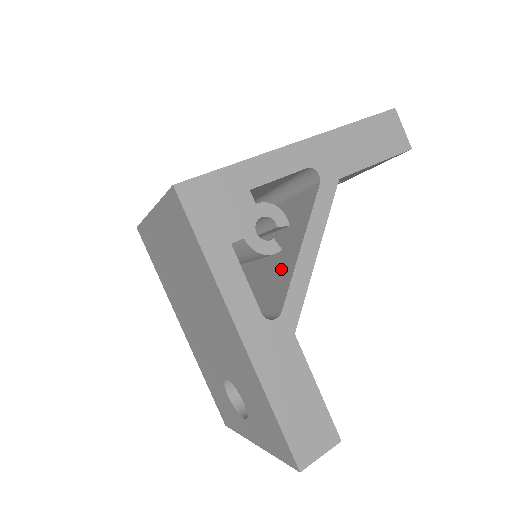
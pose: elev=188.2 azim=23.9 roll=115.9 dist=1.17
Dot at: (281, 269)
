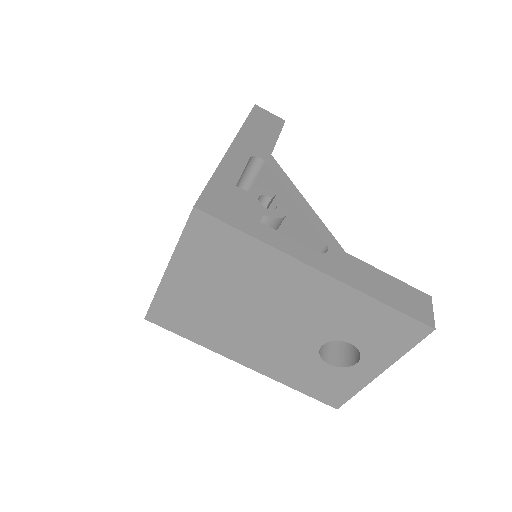
Dot at: (292, 232)
